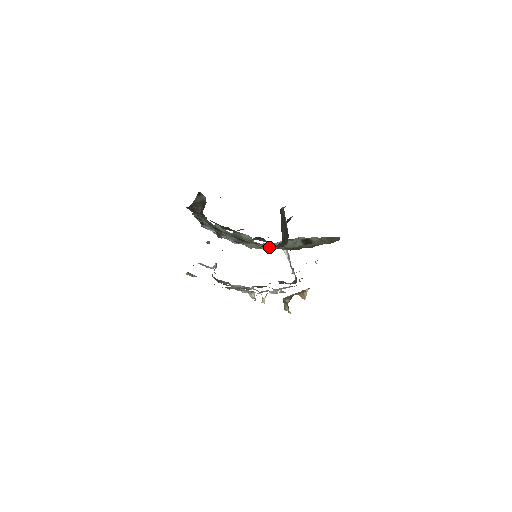
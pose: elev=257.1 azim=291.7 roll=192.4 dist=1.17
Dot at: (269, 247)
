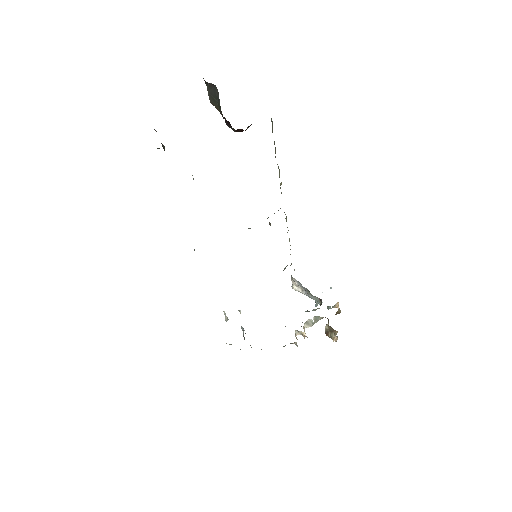
Dot at: occluded
